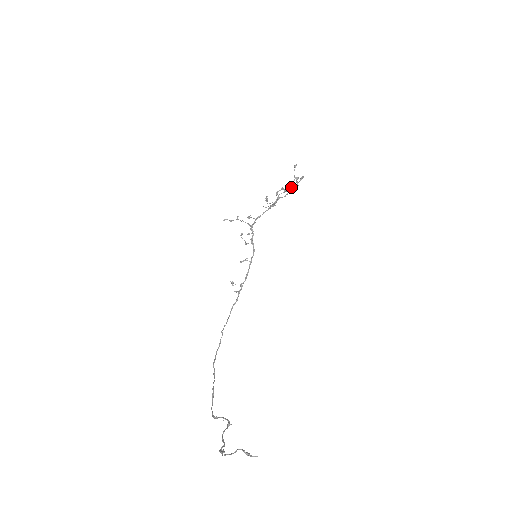
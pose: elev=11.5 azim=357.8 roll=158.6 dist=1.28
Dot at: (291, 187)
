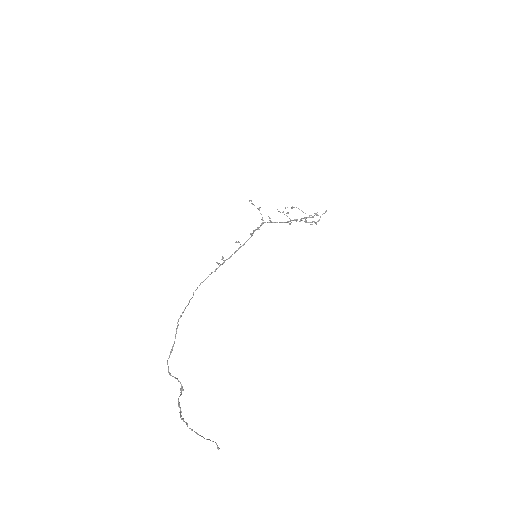
Dot at: occluded
